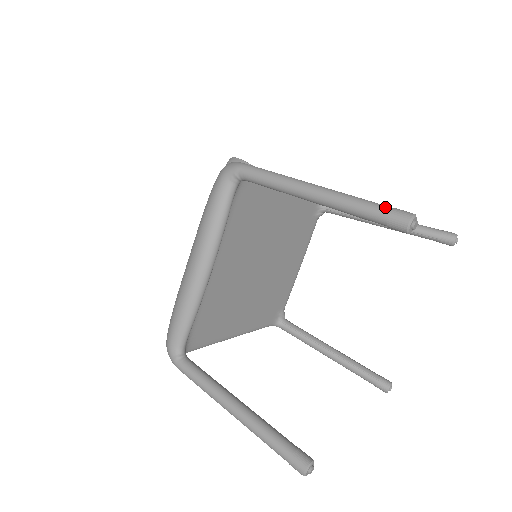
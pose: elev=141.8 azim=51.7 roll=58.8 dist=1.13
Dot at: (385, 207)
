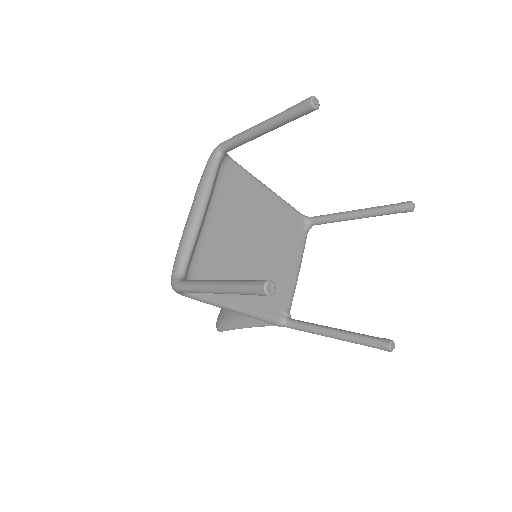
Dot at: (299, 103)
